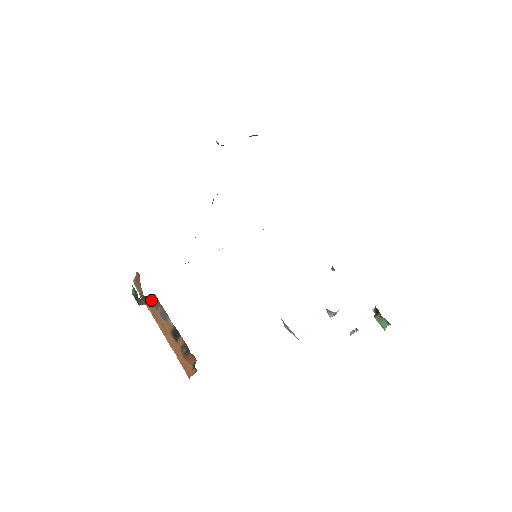
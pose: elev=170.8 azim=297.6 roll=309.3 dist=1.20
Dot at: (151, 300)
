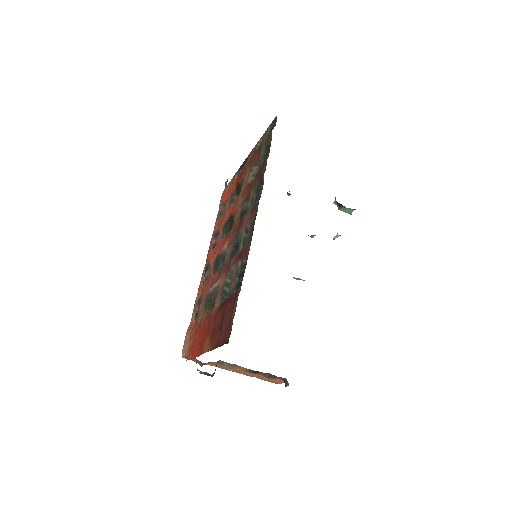
Dot at: occluded
